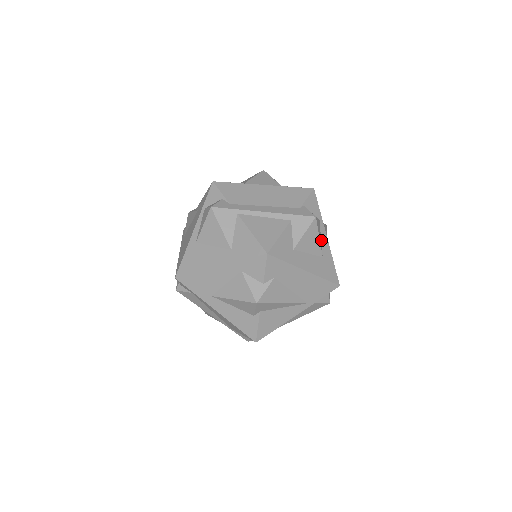
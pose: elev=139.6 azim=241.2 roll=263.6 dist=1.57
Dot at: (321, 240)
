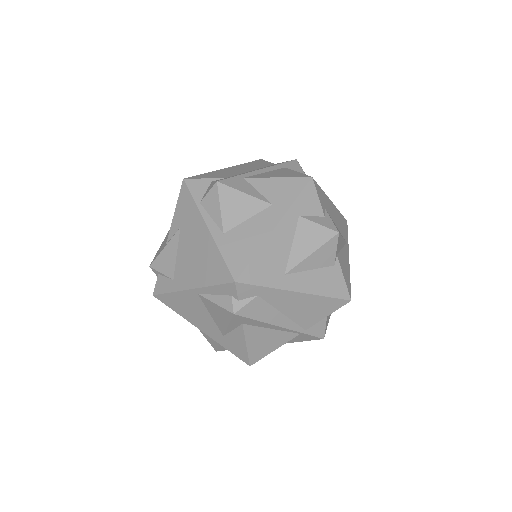
Dot at: occluded
